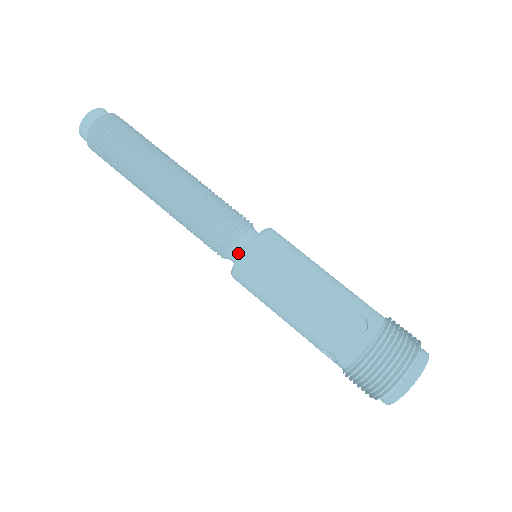
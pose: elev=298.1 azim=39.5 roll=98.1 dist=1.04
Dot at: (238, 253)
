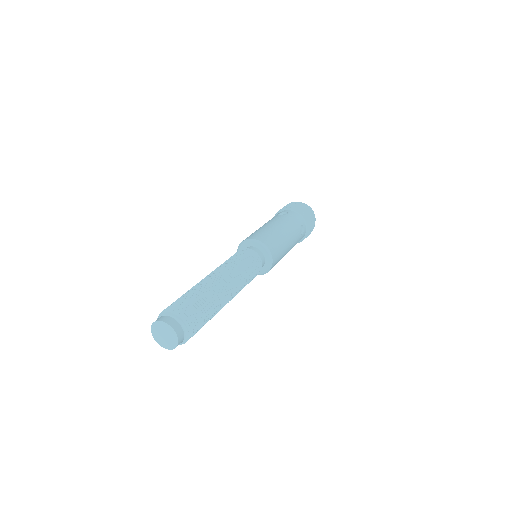
Dot at: occluded
